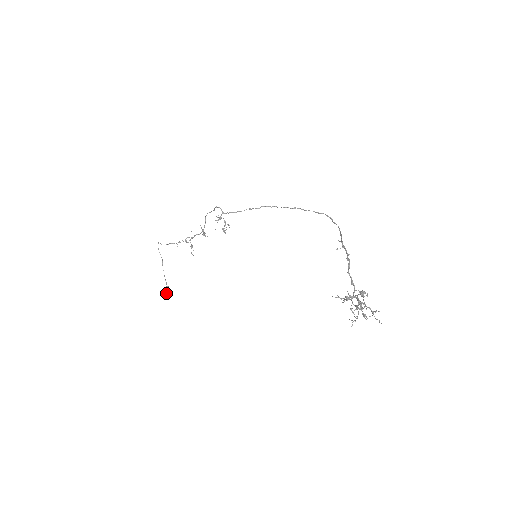
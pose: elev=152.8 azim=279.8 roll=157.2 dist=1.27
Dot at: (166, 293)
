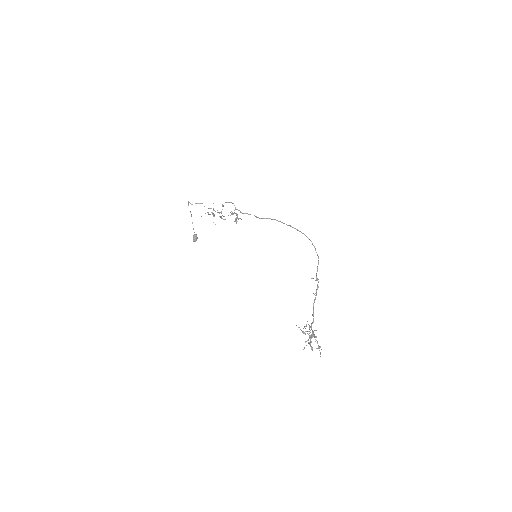
Dot at: (194, 240)
